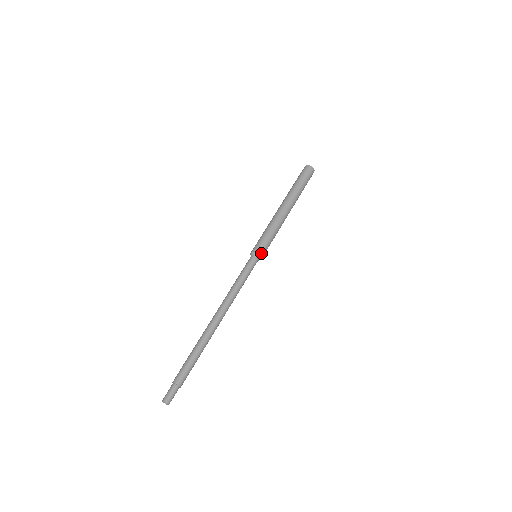
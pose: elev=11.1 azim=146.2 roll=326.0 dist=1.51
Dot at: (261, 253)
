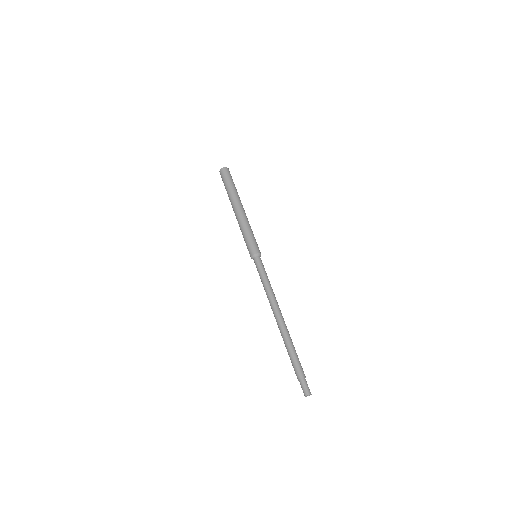
Dot at: (255, 251)
